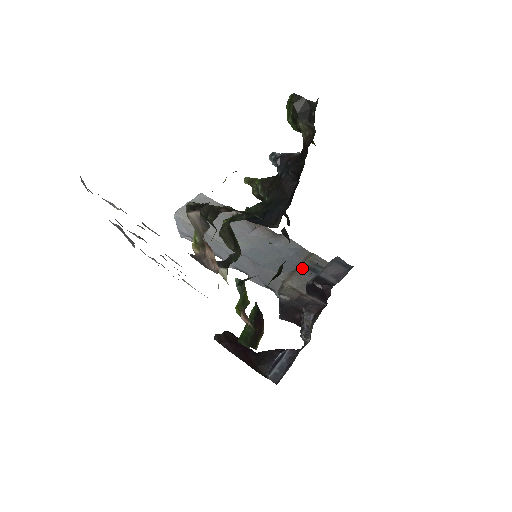
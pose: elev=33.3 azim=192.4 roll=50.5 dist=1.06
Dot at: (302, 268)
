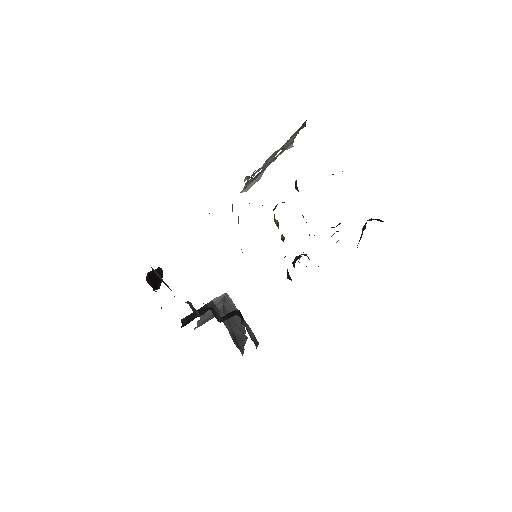
Dot at: (233, 331)
